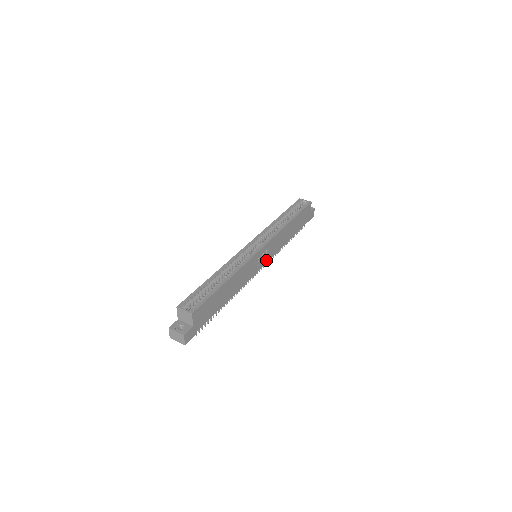
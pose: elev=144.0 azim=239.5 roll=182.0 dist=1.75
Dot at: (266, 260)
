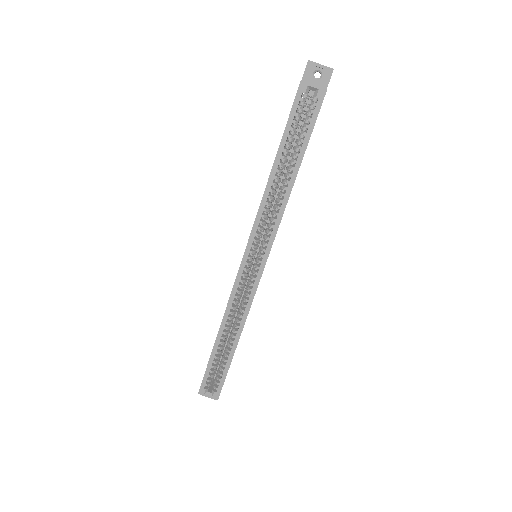
Dot at: occluded
